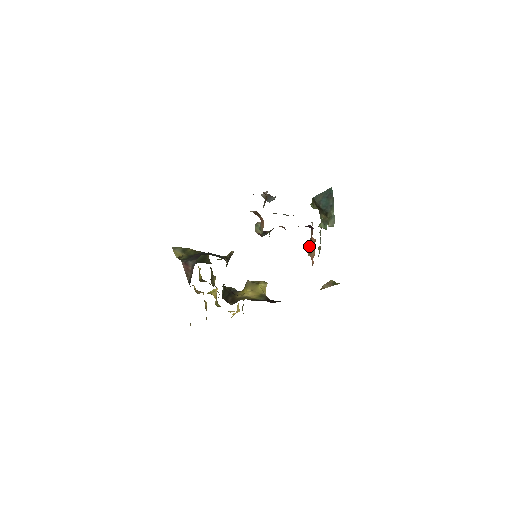
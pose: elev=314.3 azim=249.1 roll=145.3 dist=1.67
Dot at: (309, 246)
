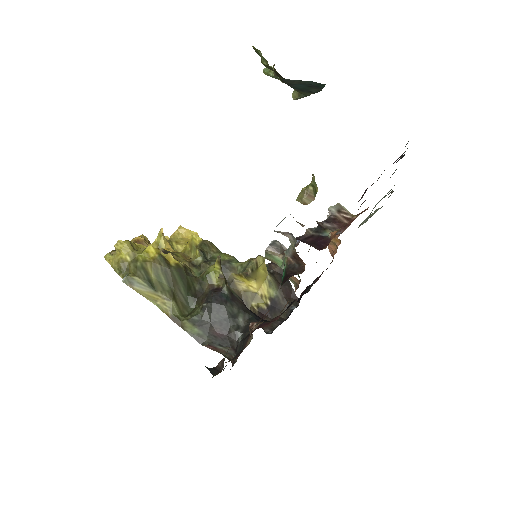
Dot at: occluded
